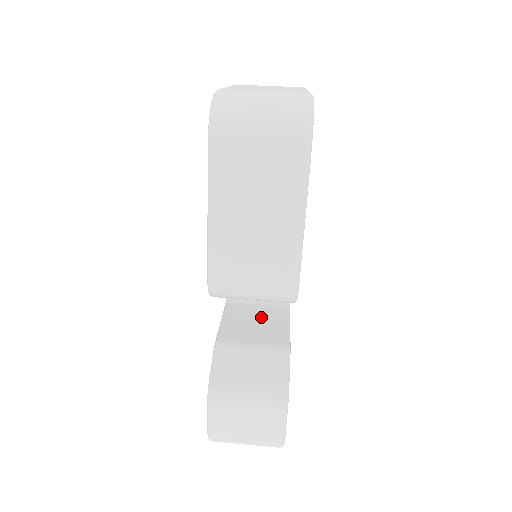
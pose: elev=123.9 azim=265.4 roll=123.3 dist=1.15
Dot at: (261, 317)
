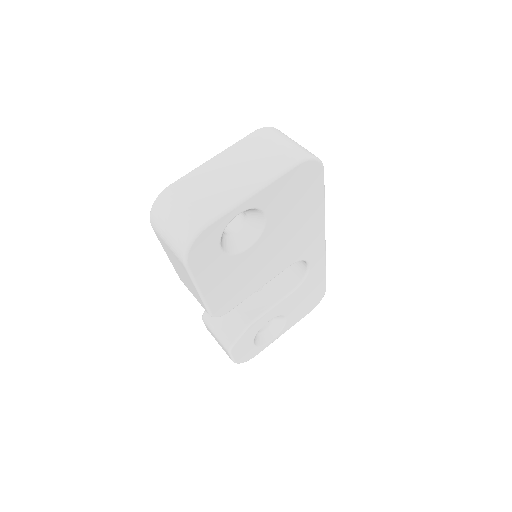
Dot at: (266, 287)
